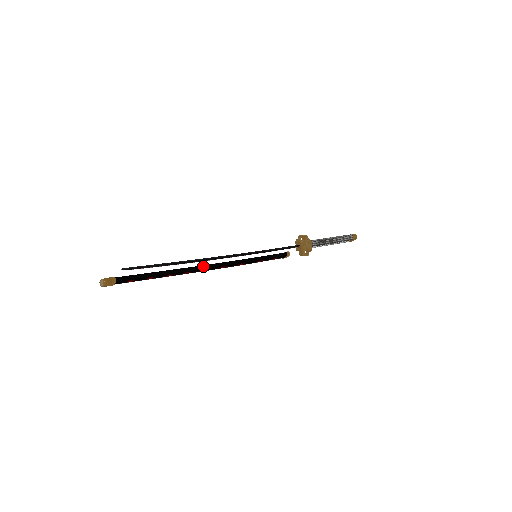
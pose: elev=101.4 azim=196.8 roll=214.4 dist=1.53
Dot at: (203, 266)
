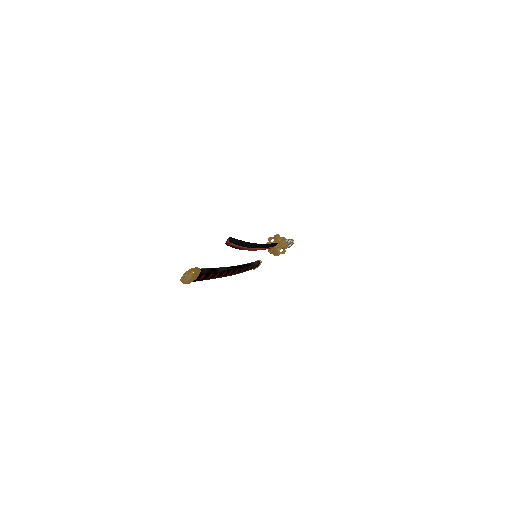
Dot at: (230, 267)
